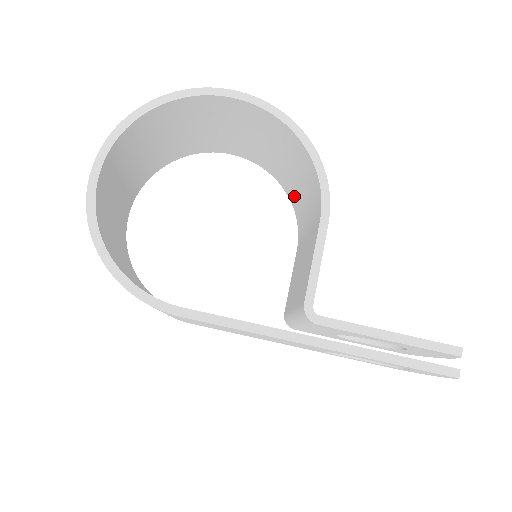
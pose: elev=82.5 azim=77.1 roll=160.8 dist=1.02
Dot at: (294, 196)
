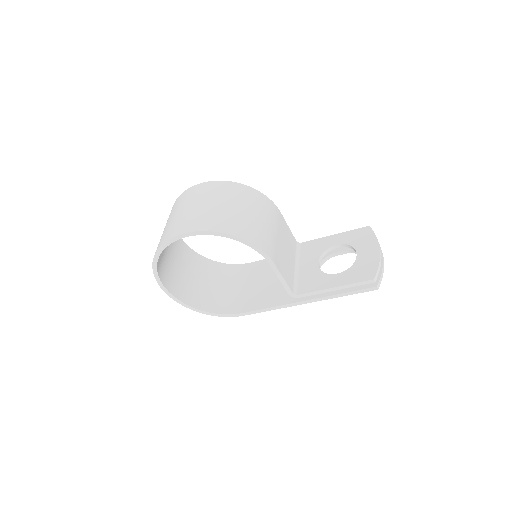
Dot at: occluded
